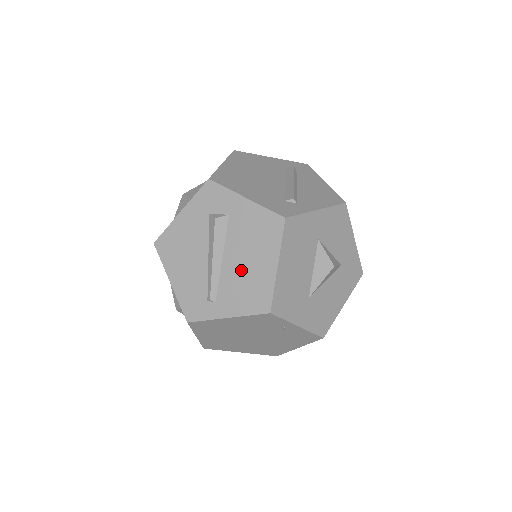
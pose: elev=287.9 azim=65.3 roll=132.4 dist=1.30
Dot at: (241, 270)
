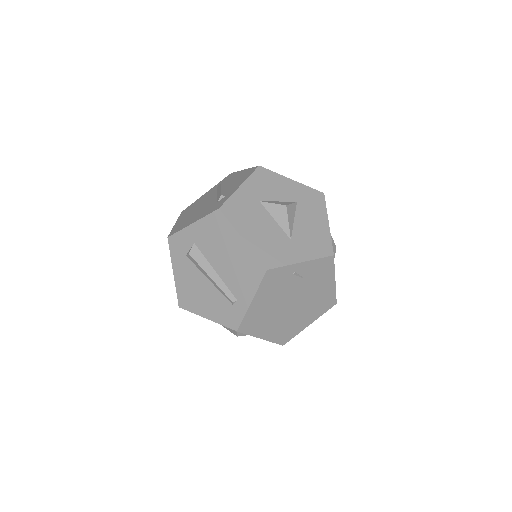
Dot at: (229, 265)
